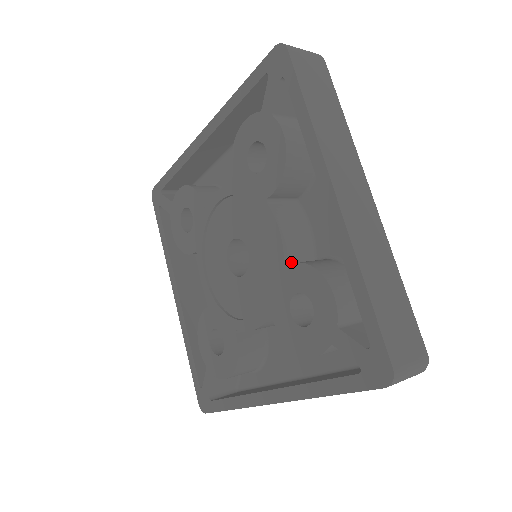
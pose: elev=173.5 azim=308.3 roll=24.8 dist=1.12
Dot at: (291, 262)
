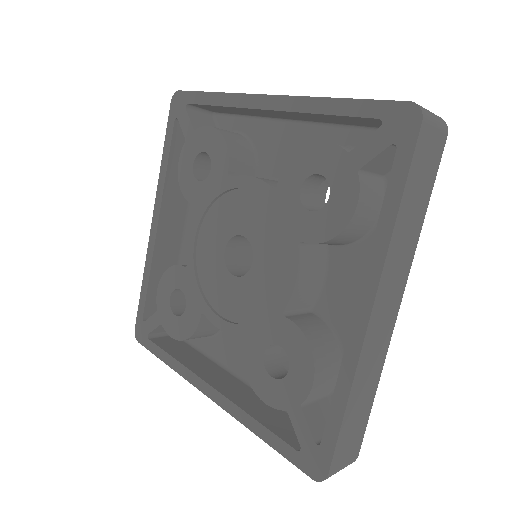
Dot at: (290, 311)
